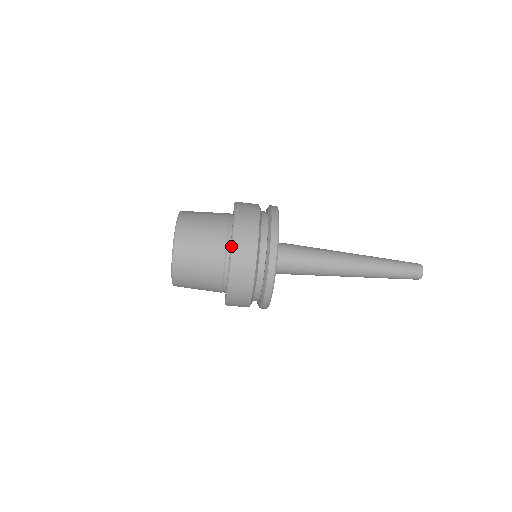
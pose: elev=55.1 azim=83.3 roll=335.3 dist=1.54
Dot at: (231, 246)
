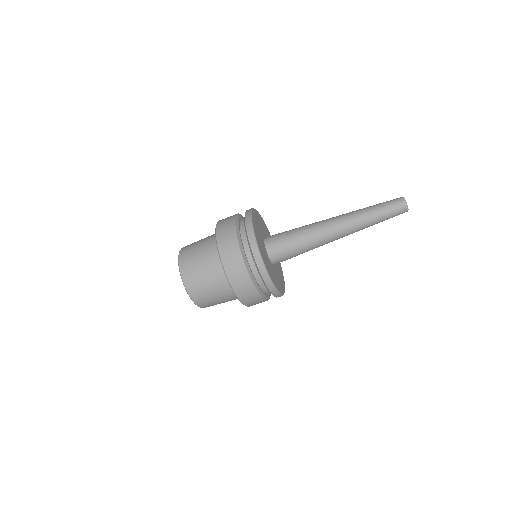
Dot at: occluded
